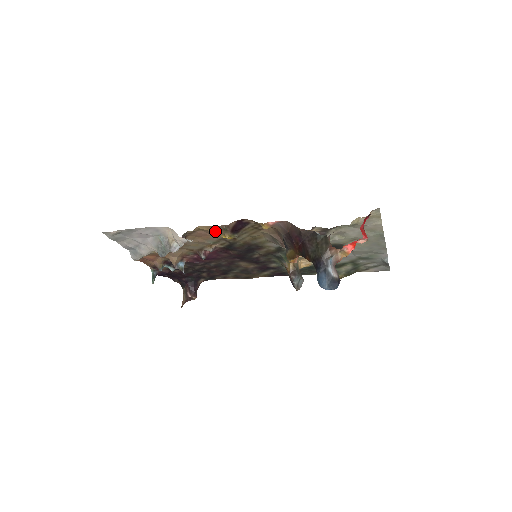
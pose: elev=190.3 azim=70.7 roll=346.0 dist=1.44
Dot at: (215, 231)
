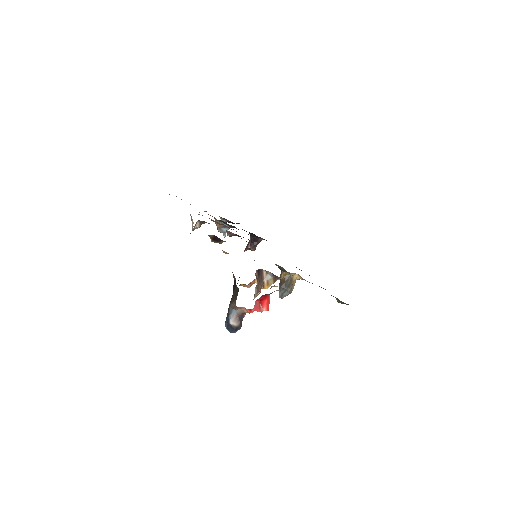
Dot at: occluded
